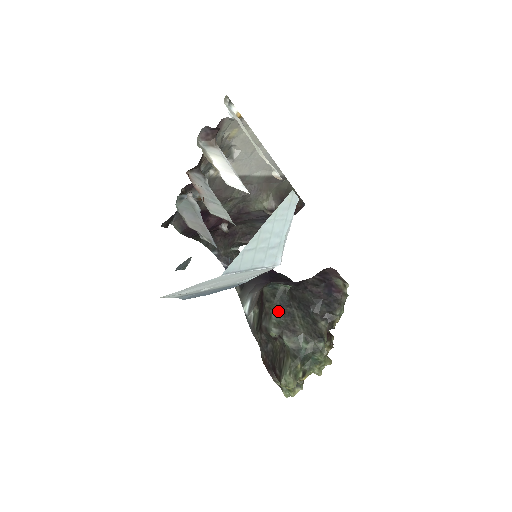
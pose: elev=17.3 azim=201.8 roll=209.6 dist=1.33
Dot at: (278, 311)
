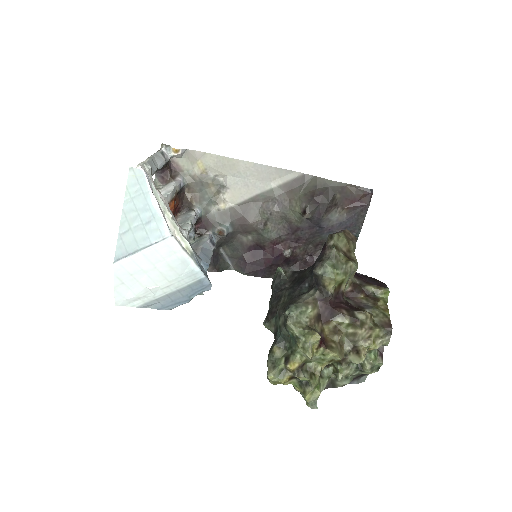
Dot at: (271, 300)
